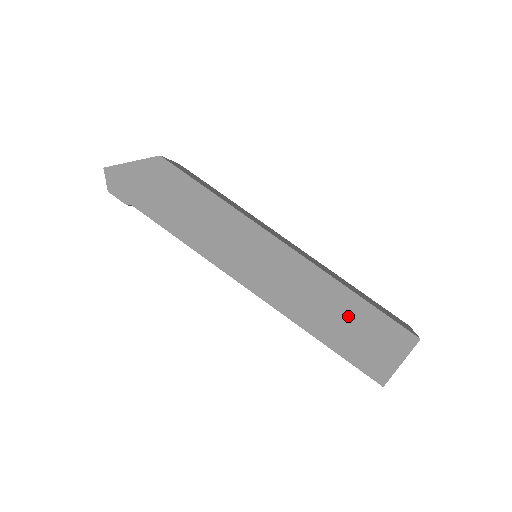
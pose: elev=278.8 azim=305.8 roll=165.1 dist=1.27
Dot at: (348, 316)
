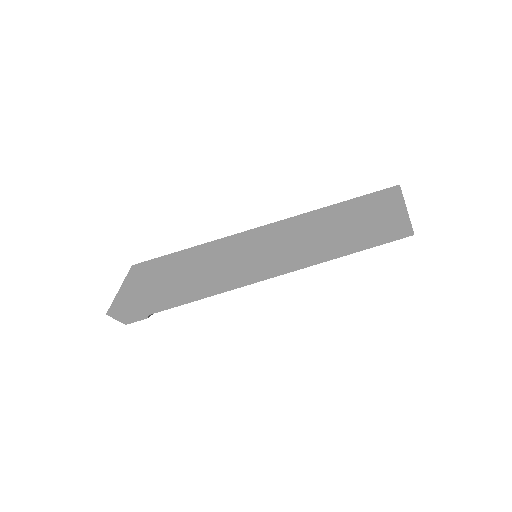
Dot at: (348, 221)
